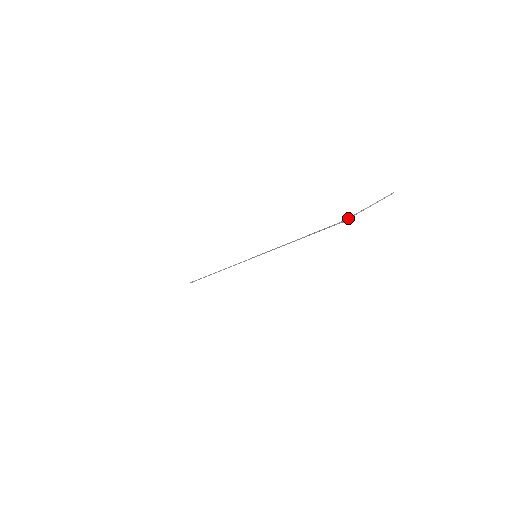
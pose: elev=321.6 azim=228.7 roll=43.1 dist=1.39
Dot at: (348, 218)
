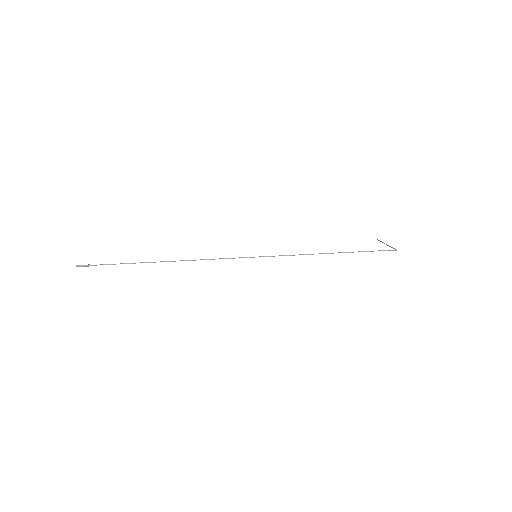
Dot at: occluded
